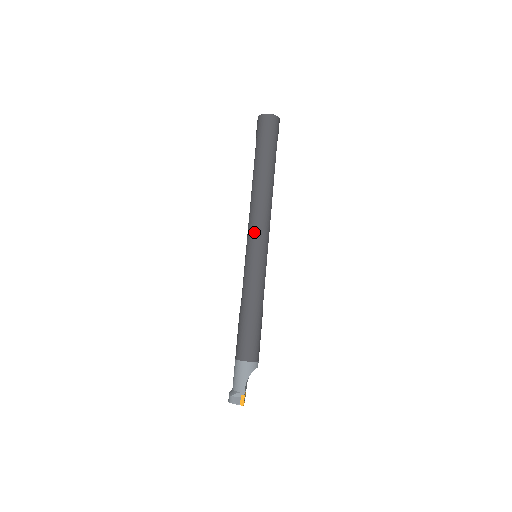
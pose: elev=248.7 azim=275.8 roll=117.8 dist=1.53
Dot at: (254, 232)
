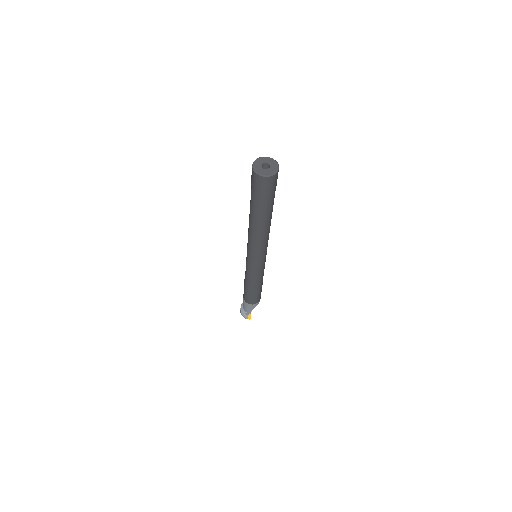
Dot at: (253, 253)
